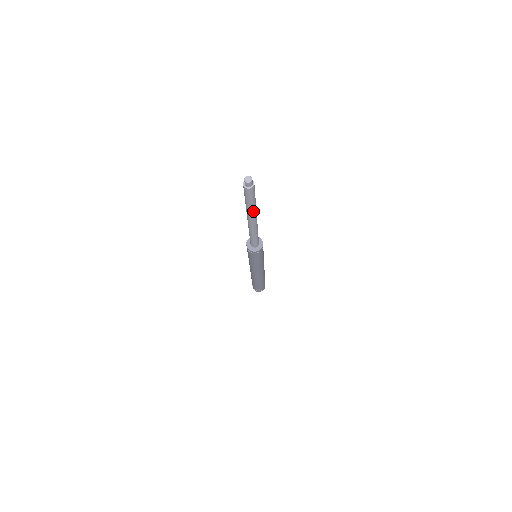
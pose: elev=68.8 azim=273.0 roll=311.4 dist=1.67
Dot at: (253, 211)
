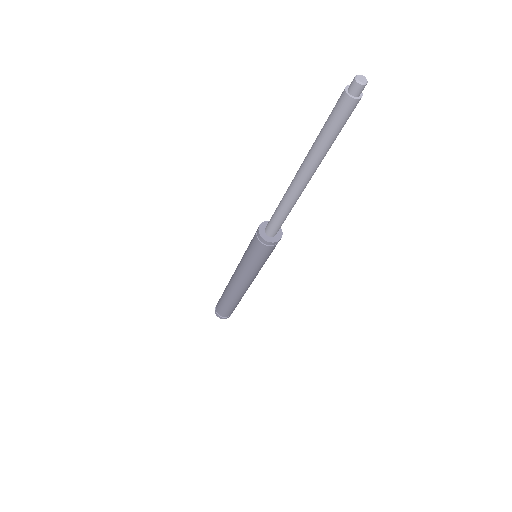
Dot at: (322, 157)
